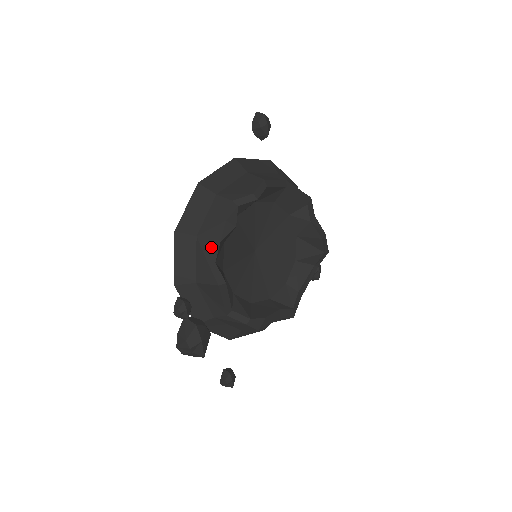
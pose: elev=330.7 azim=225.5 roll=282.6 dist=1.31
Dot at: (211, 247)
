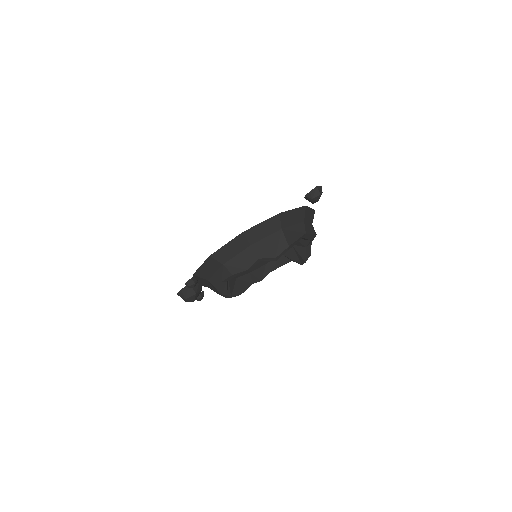
Dot at: (229, 277)
